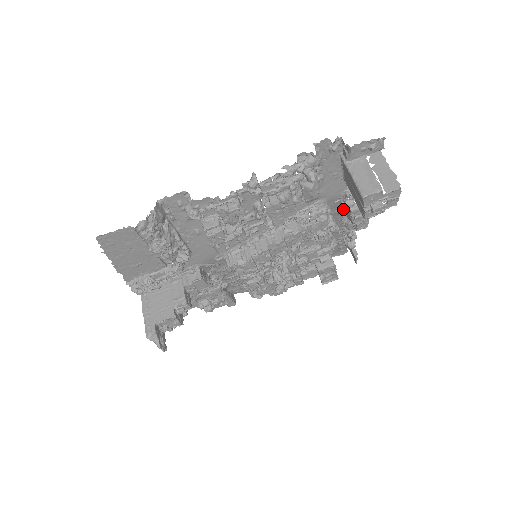
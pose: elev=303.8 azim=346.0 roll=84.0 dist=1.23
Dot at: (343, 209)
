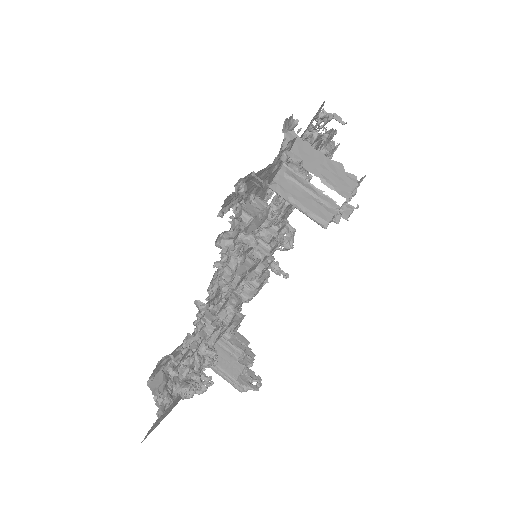
Dot at: occluded
